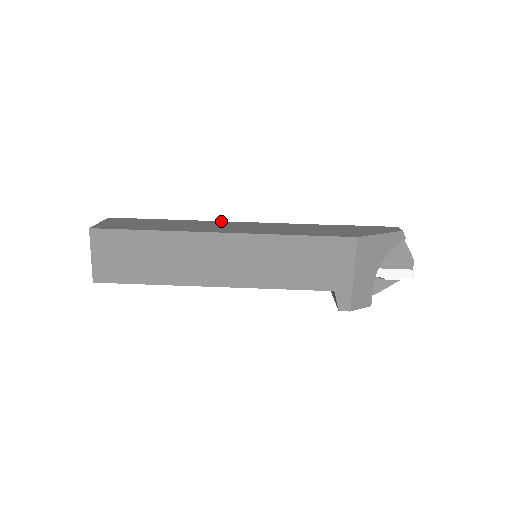
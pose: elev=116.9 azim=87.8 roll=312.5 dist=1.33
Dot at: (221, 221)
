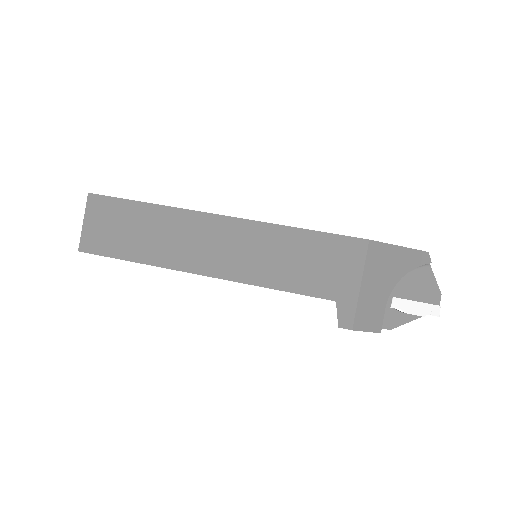
Dot at: occluded
